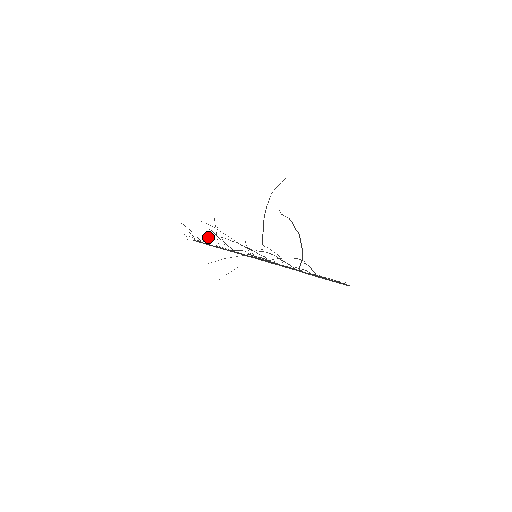
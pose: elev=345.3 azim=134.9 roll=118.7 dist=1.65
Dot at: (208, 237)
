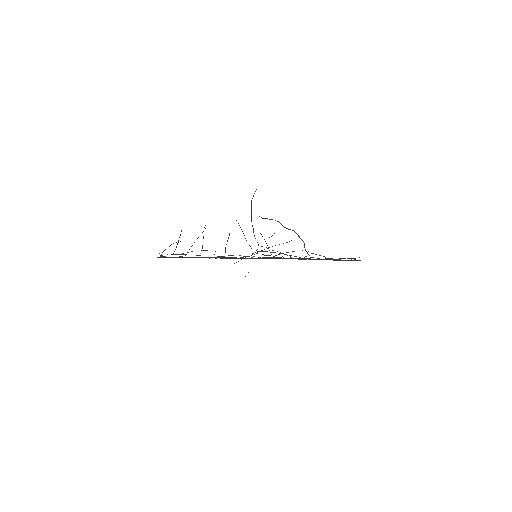
Dot at: occluded
